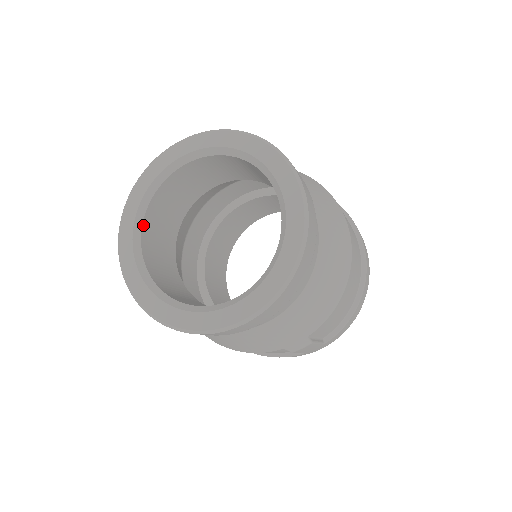
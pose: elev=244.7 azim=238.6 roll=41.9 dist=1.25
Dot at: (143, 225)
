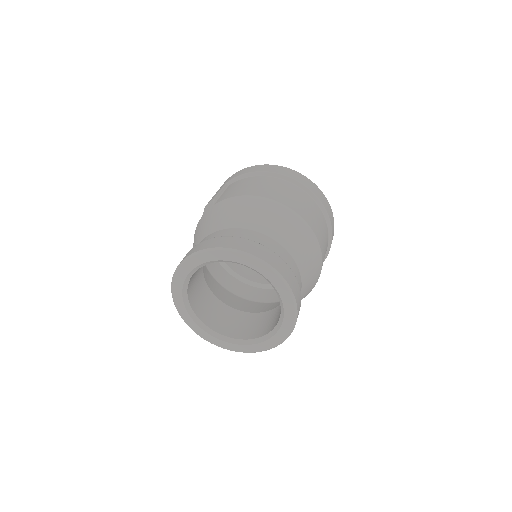
Dot at: (190, 304)
